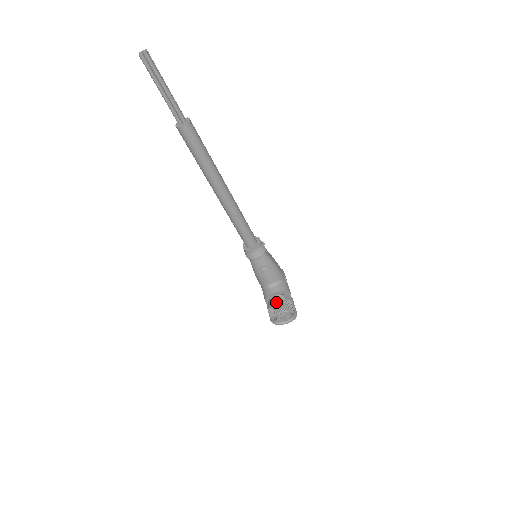
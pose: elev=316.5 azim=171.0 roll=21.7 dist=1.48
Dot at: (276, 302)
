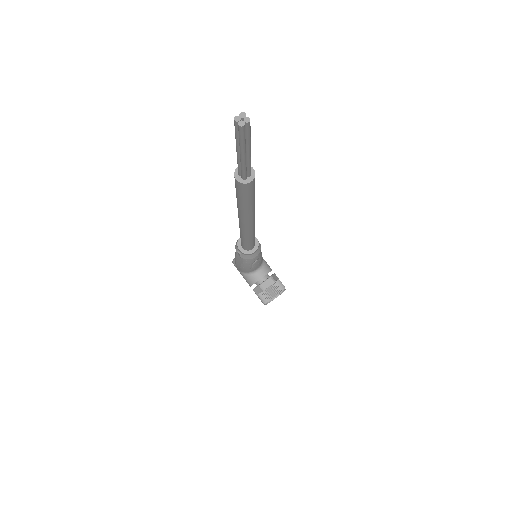
Dot at: (269, 287)
